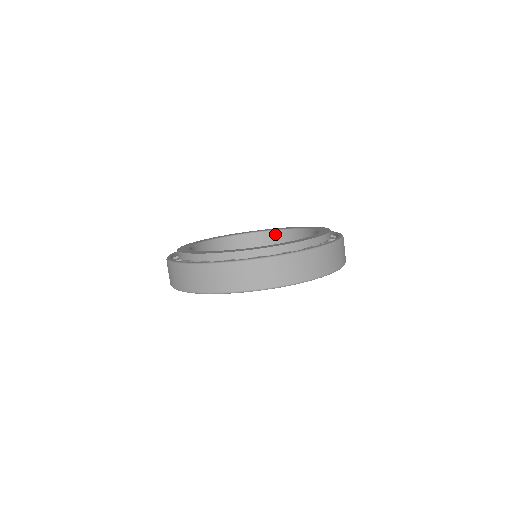
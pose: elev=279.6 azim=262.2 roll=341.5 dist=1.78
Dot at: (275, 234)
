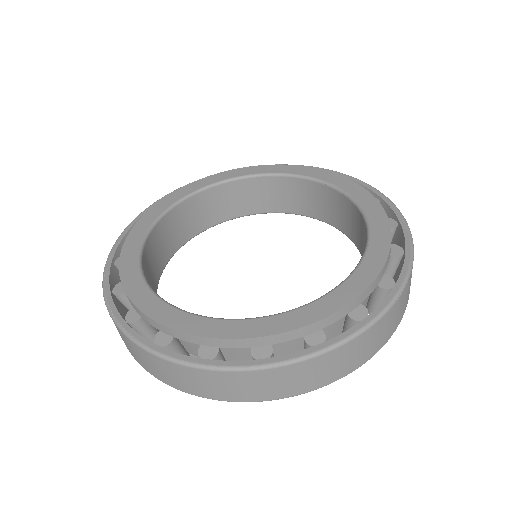
Dot at: (287, 181)
